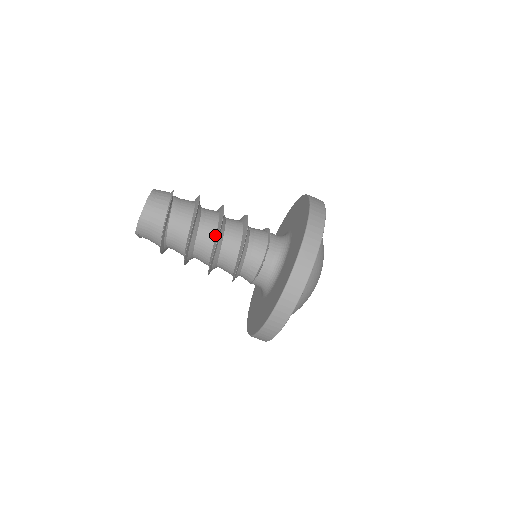
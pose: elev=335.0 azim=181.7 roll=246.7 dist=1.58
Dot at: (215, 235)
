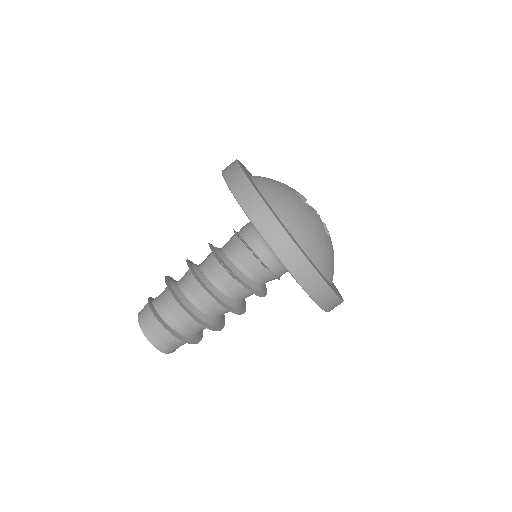
Dot at: (216, 301)
